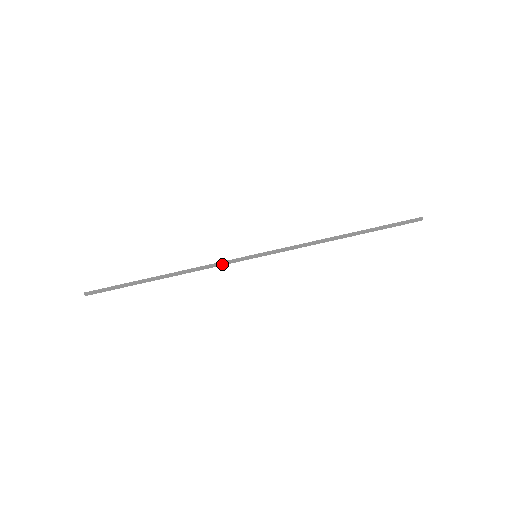
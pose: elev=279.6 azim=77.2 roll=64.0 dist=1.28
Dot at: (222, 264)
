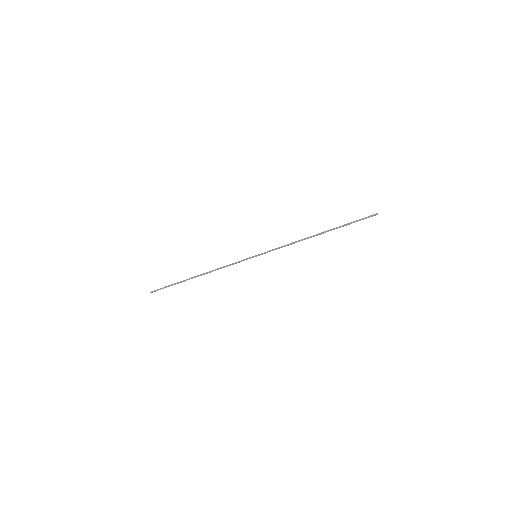
Dot at: occluded
